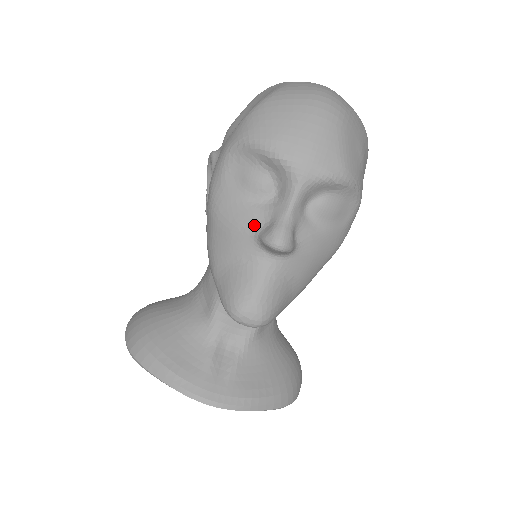
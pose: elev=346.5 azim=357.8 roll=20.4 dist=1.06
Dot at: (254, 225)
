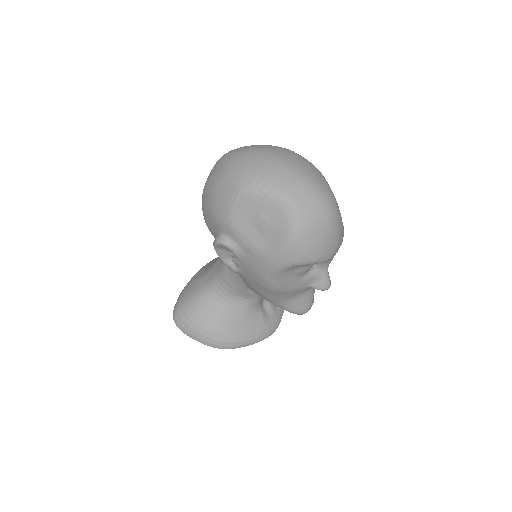
Dot at: (307, 285)
